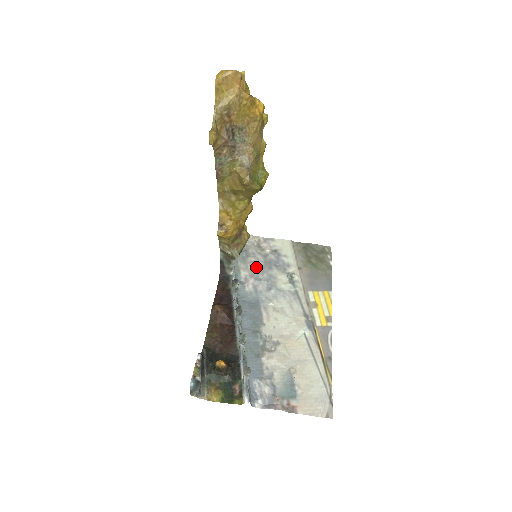
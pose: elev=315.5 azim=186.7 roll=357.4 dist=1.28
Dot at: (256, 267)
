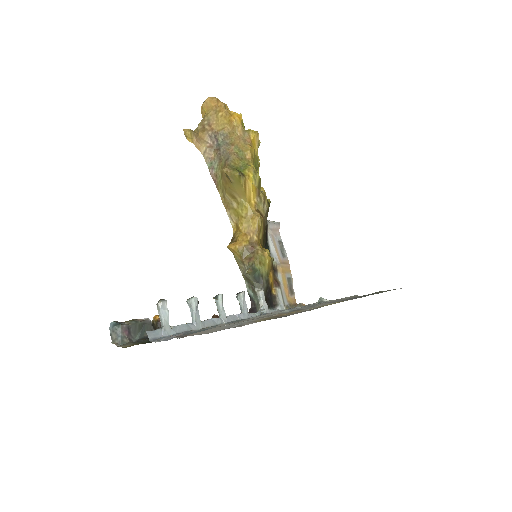
Dot at: occluded
